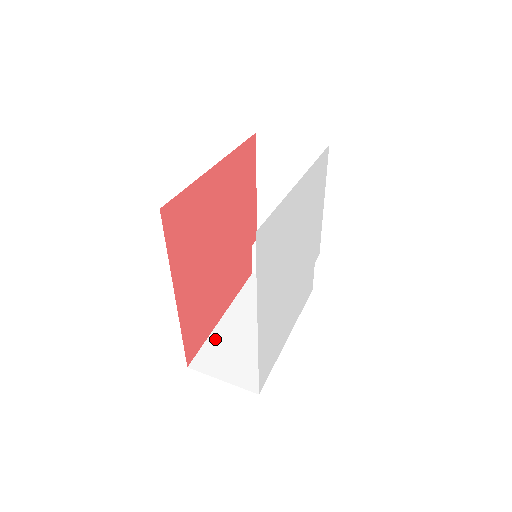
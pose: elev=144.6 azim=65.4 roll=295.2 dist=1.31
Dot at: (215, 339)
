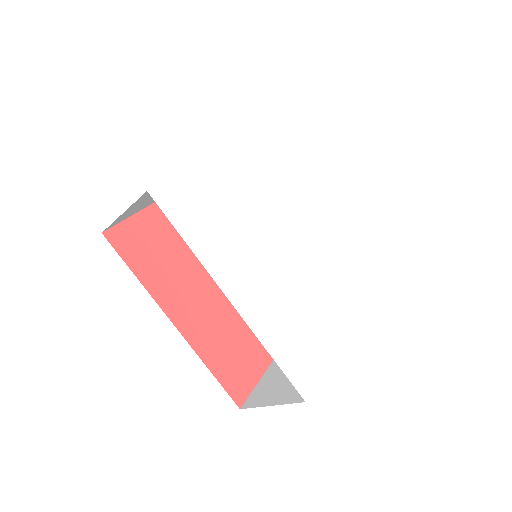
Dot at: (270, 372)
